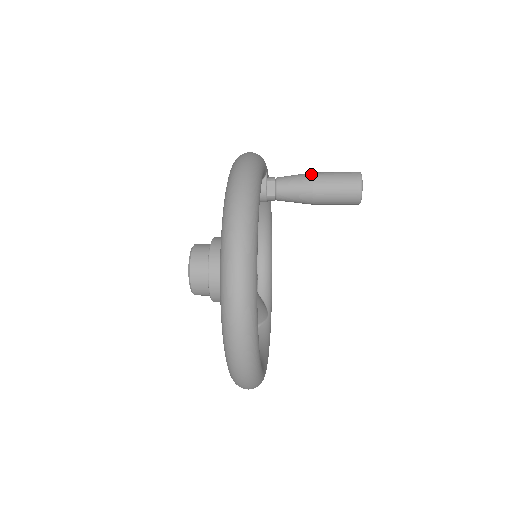
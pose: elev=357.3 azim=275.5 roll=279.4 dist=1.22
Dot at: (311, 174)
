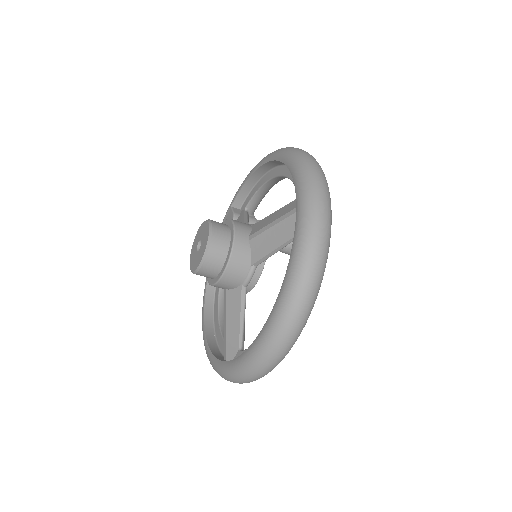
Dot at: occluded
